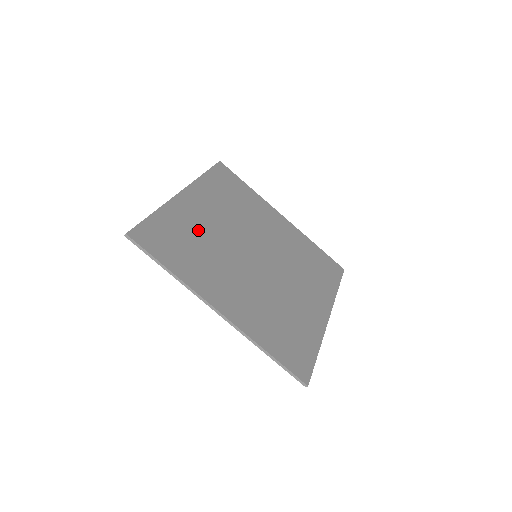
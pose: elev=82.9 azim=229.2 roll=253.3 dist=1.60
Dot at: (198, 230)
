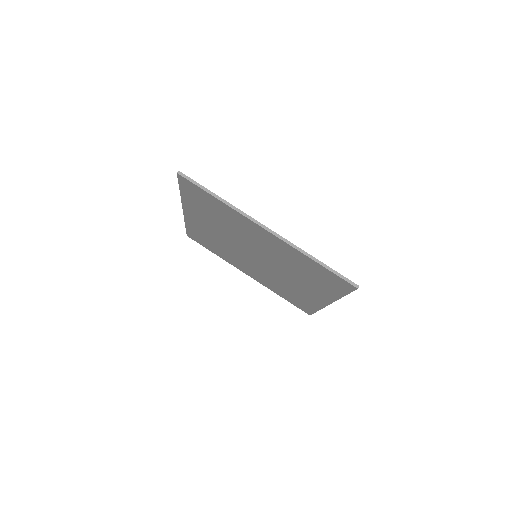
Dot at: occluded
